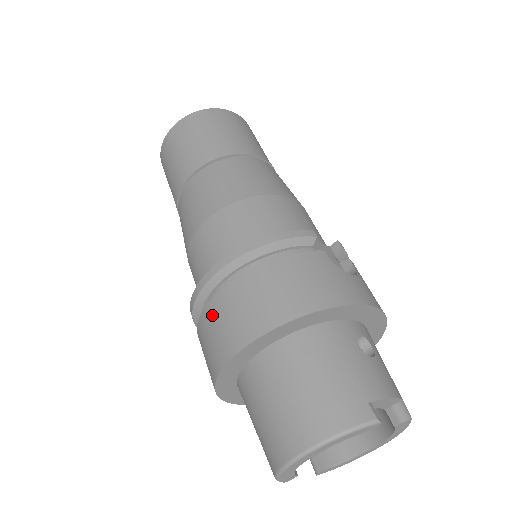
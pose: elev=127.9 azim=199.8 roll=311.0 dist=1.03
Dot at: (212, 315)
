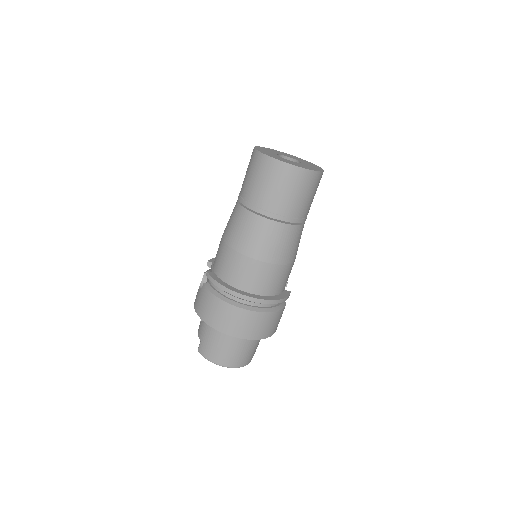
Dot at: (240, 315)
